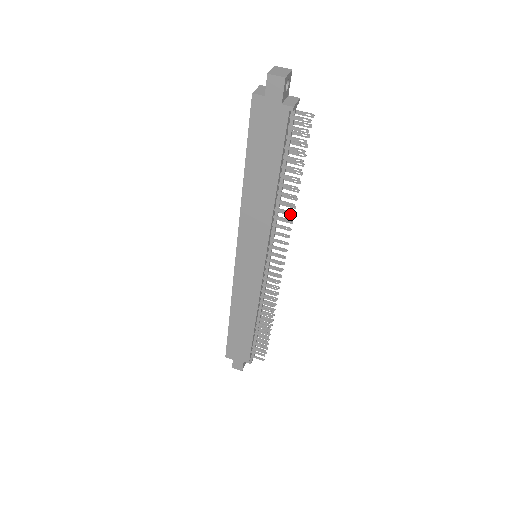
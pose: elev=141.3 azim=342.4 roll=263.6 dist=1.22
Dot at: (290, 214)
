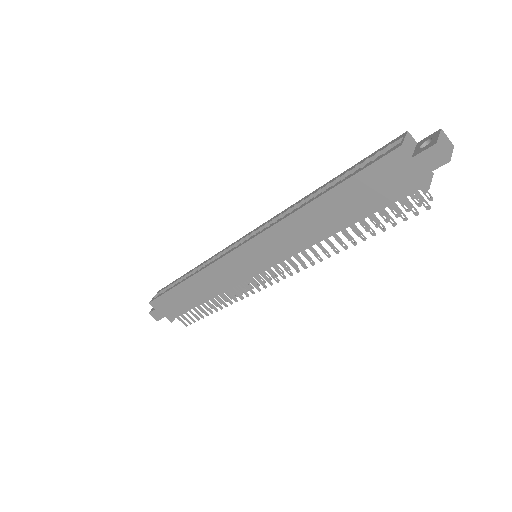
Dot at: (327, 256)
